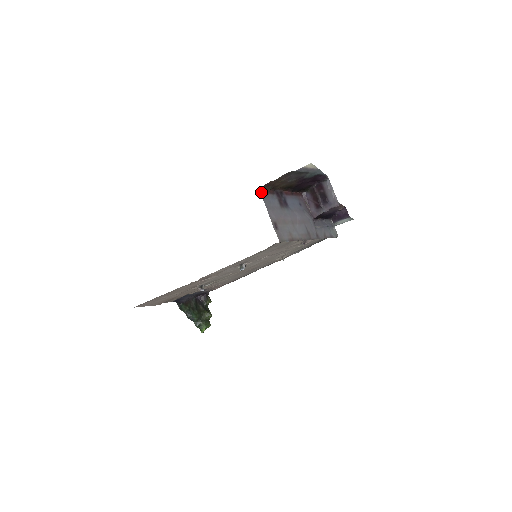
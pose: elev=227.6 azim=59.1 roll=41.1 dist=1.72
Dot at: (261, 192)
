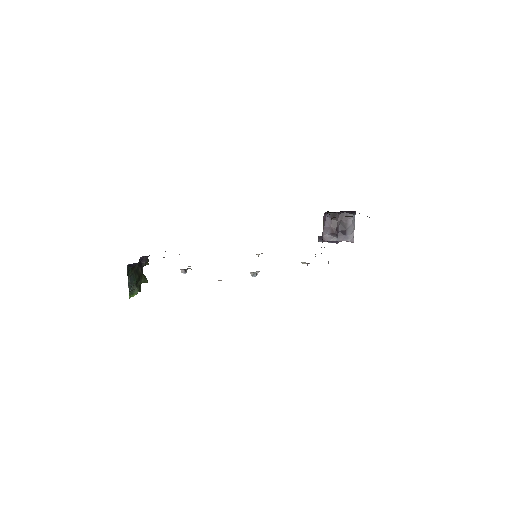
Dot at: occluded
